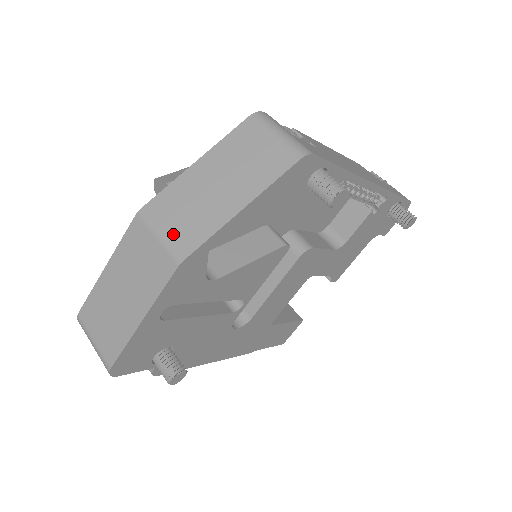
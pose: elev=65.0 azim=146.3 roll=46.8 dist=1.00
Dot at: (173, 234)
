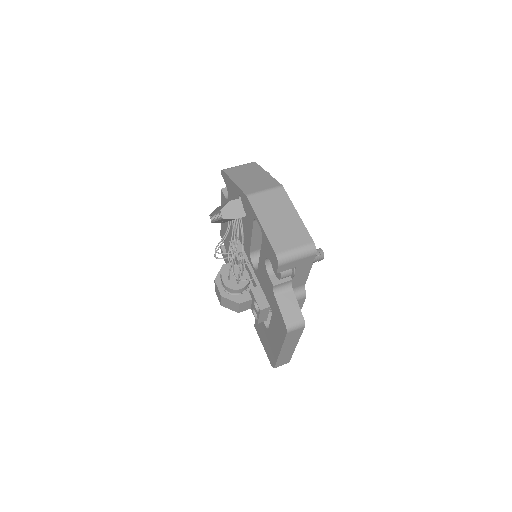
Dot at: (267, 187)
